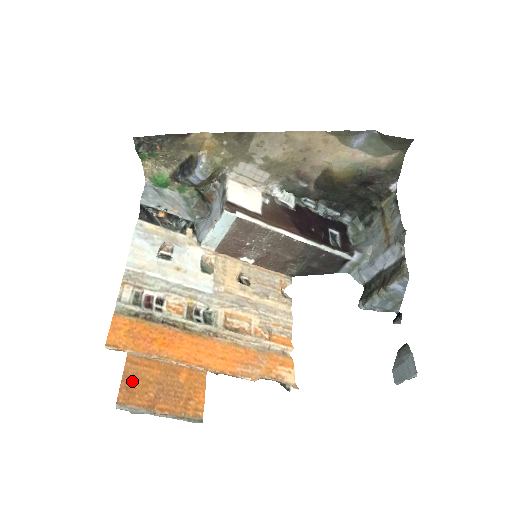
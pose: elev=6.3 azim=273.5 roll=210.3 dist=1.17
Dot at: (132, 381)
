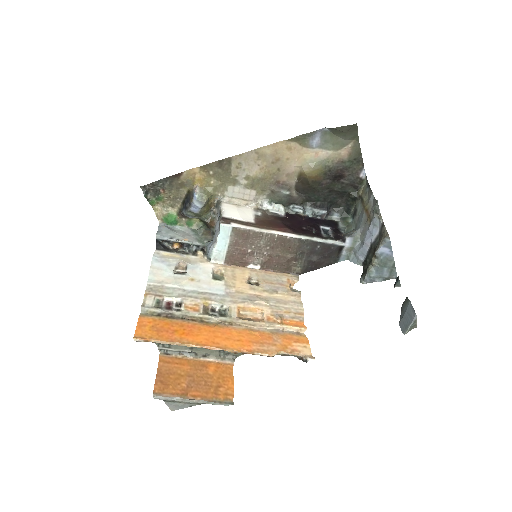
Dot at: (165, 376)
